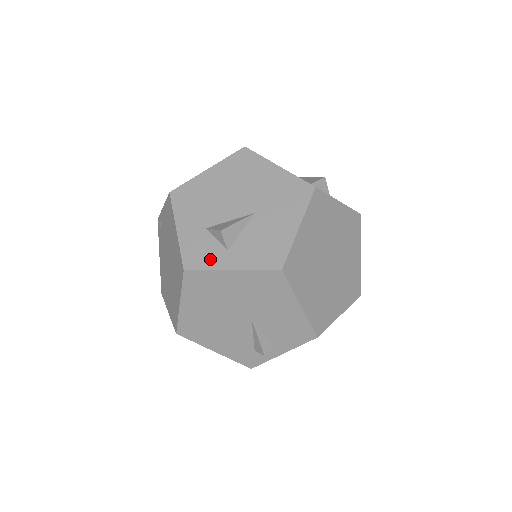
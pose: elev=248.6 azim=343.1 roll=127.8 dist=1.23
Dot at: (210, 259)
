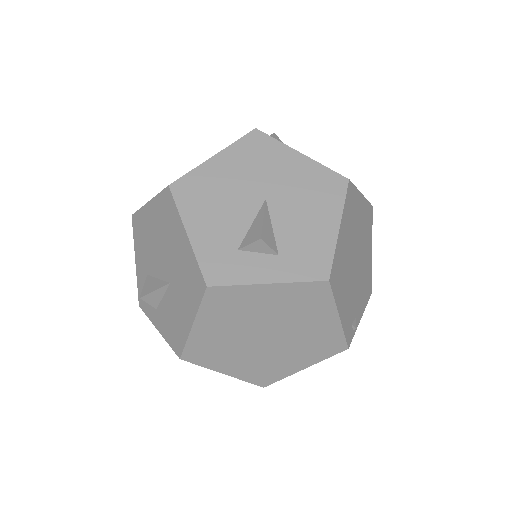
Dot at: (149, 309)
